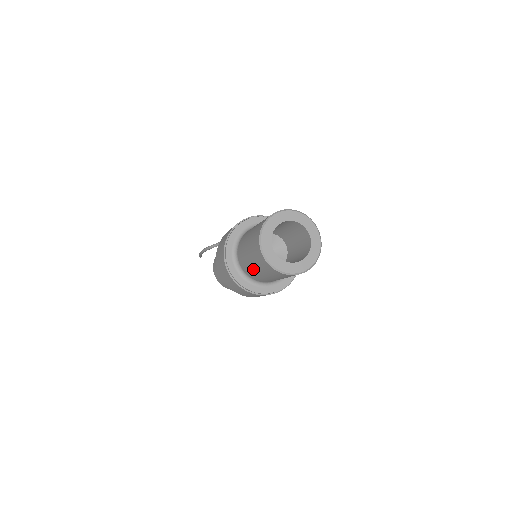
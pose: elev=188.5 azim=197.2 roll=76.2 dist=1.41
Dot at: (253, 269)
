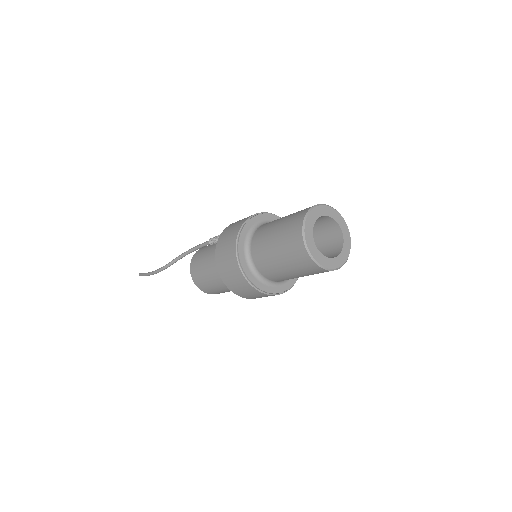
Dot at: (292, 277)
